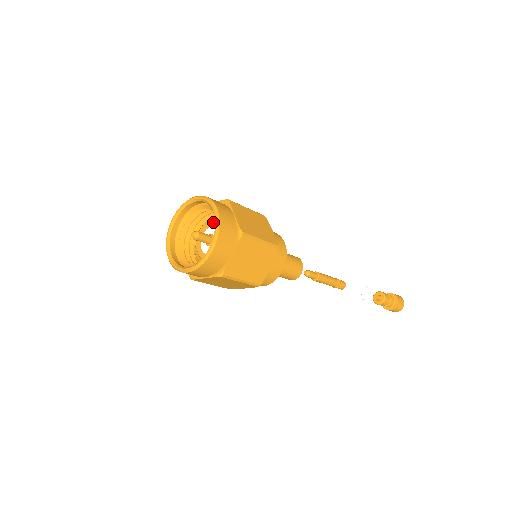
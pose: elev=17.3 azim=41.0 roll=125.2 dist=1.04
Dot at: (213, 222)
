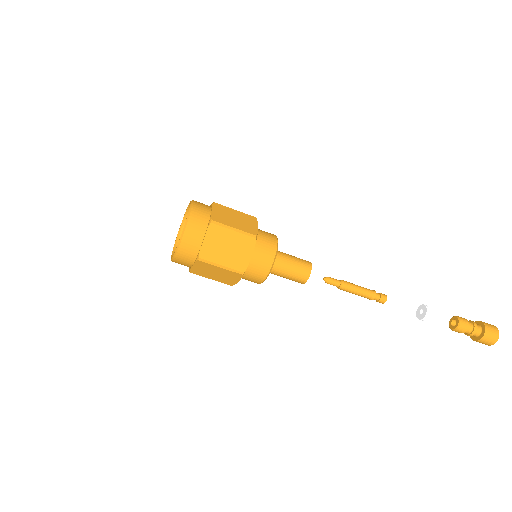
Dot at: occluded
